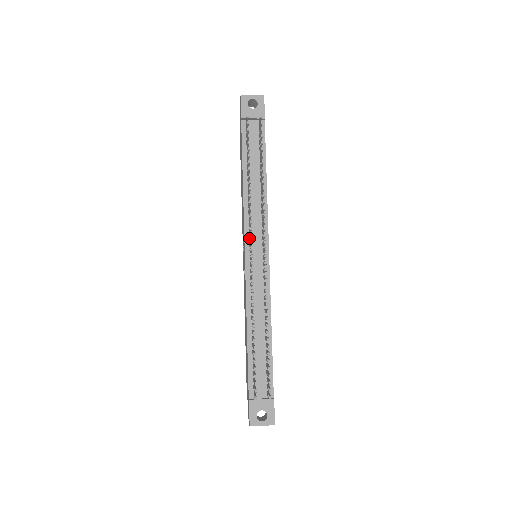
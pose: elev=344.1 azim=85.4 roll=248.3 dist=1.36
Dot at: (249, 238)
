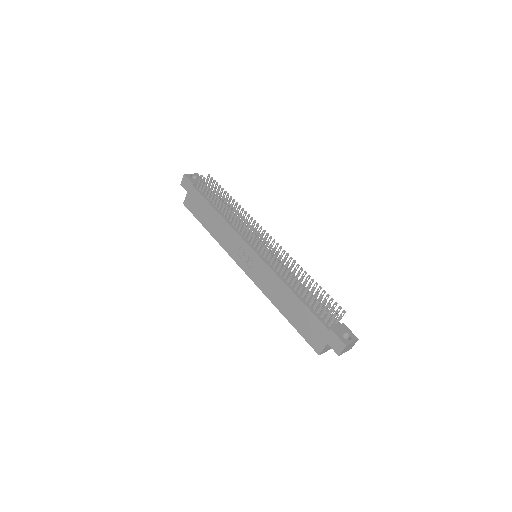
Dot at: (249, 238)
